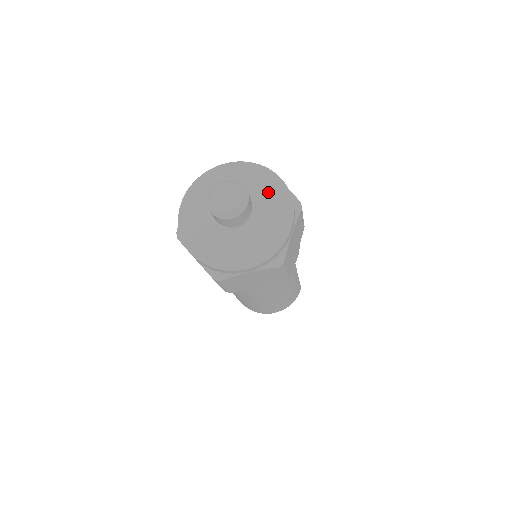
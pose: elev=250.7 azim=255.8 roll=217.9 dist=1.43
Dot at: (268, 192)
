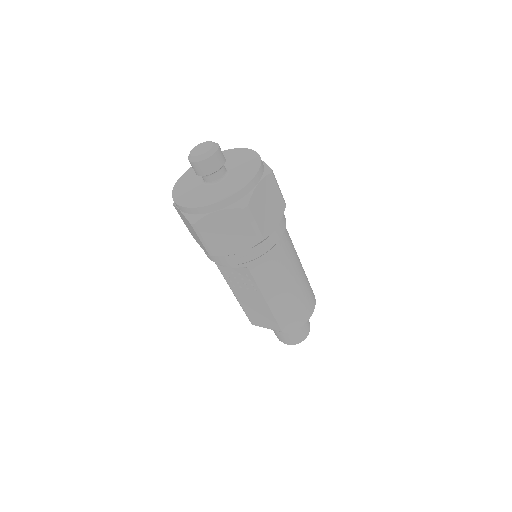
Dot at: occluded
